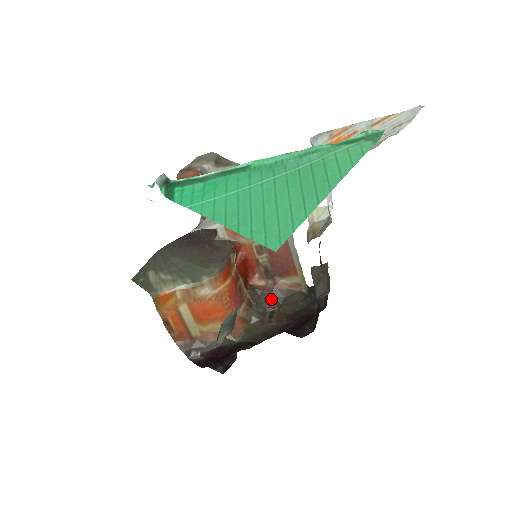
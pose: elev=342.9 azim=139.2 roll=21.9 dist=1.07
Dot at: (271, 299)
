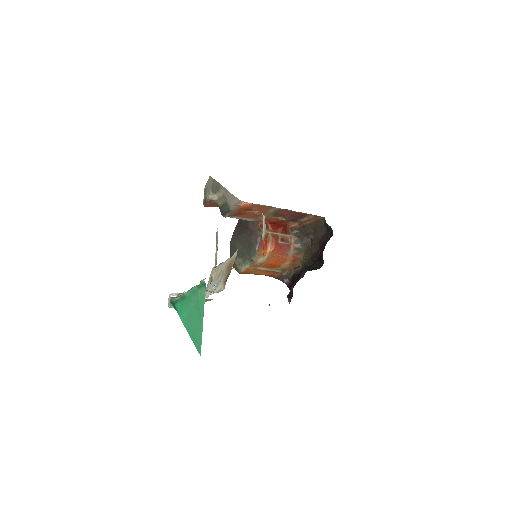
Dot at: (307, 232)
